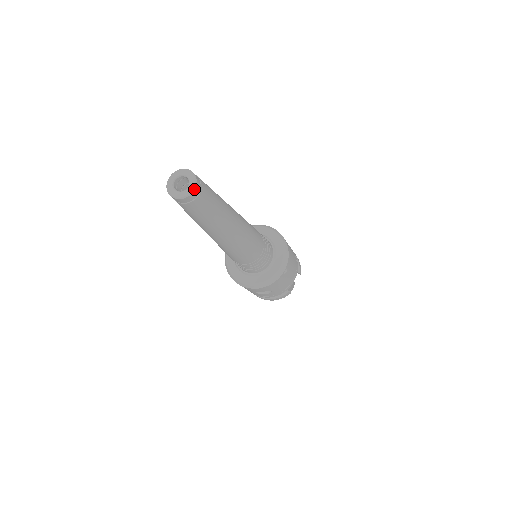
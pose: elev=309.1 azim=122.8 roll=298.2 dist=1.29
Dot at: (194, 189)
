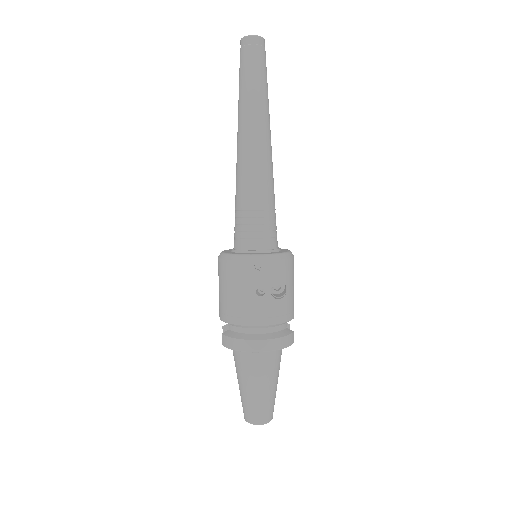
Dot at: (264, 40)
